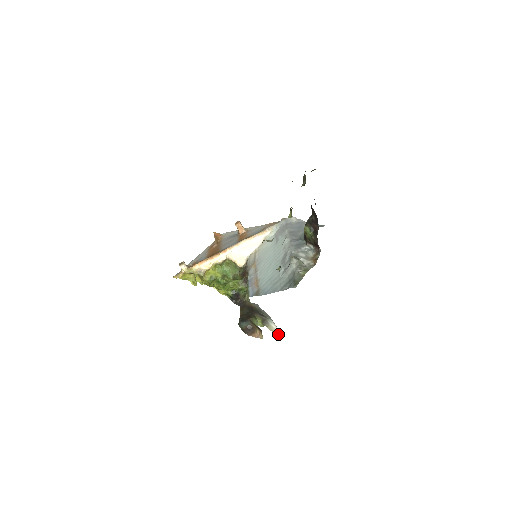
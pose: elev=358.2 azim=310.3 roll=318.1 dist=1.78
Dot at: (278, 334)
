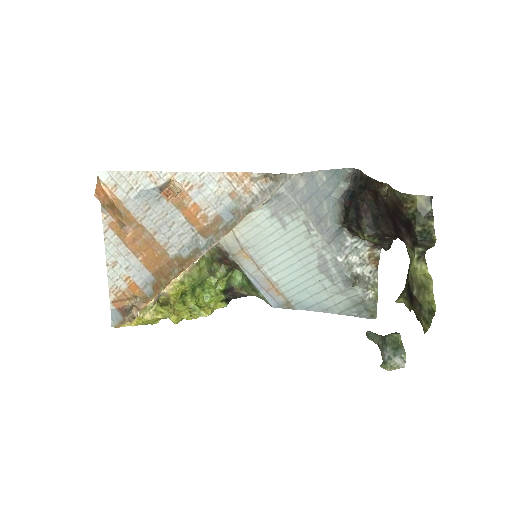
Dot at: occluded
